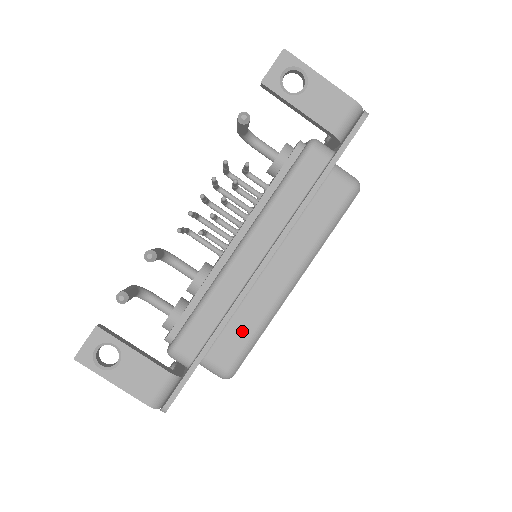
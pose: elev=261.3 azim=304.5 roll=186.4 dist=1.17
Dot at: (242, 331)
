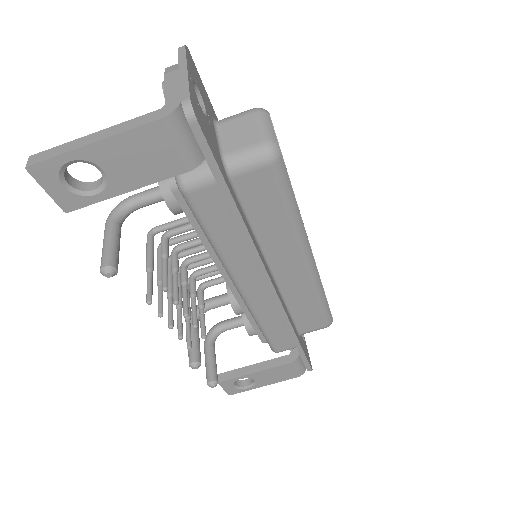
Dot at: (308, 309)
